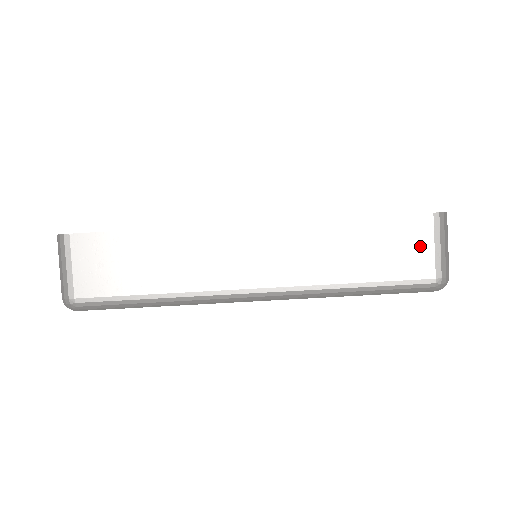
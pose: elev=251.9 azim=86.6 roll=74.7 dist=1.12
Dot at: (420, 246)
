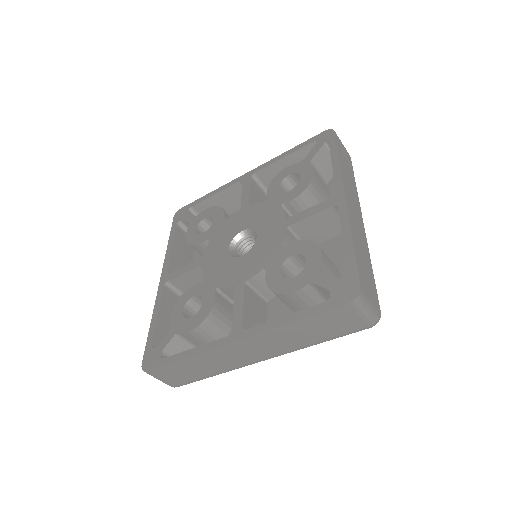
Dot at: (349, 318)
